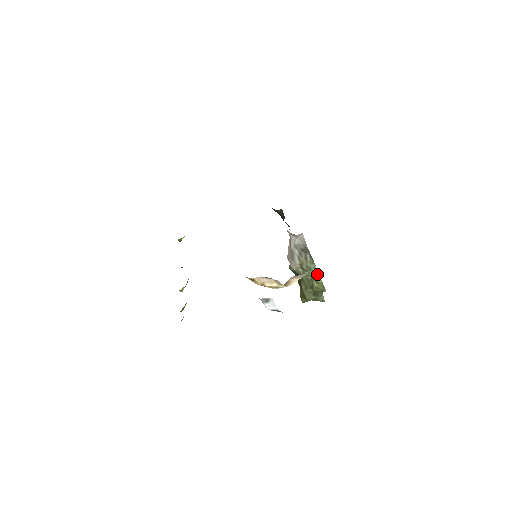
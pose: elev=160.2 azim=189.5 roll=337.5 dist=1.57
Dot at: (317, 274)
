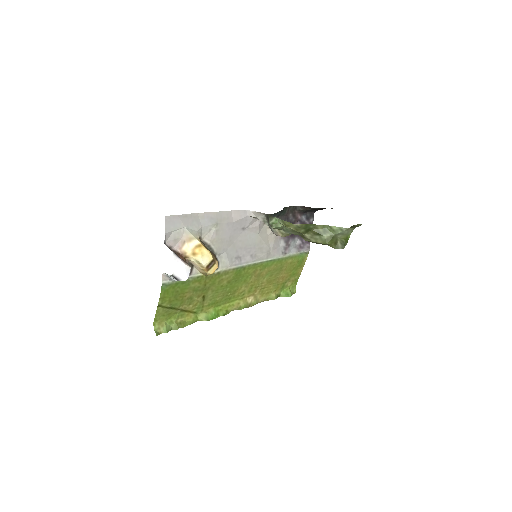
Dot at: (281, 221)
